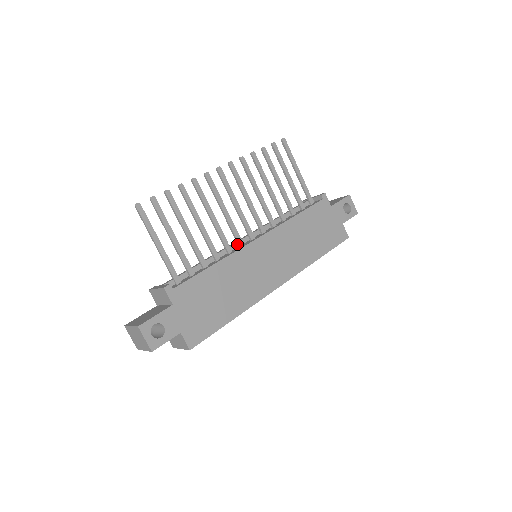
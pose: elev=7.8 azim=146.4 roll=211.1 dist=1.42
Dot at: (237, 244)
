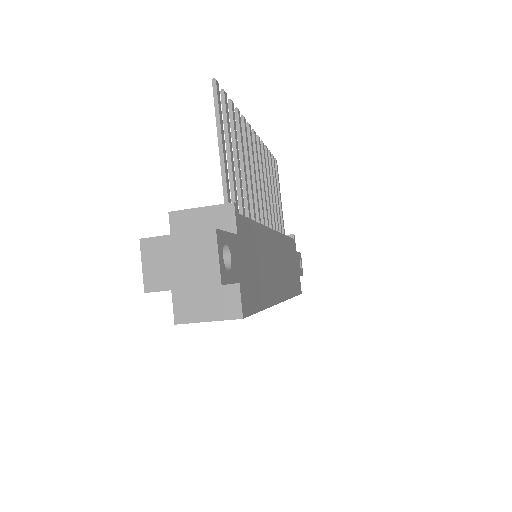
Dot at: occluded
